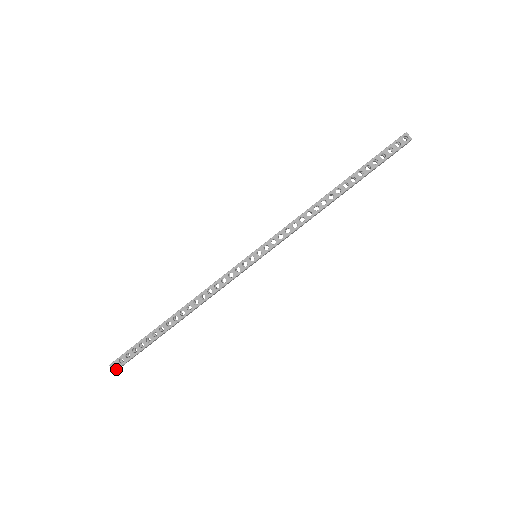
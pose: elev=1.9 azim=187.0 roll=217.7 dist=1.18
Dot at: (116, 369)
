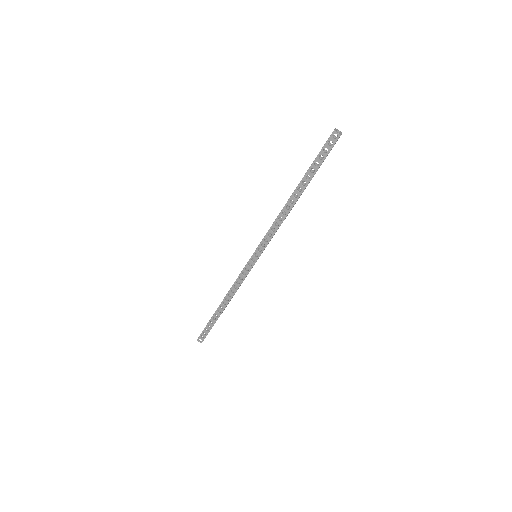
Dot at: occluded
